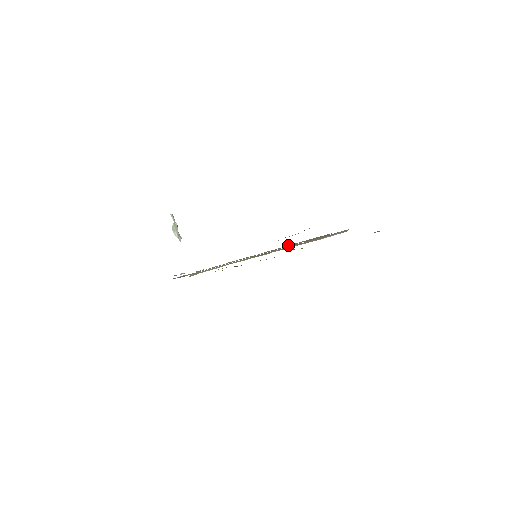
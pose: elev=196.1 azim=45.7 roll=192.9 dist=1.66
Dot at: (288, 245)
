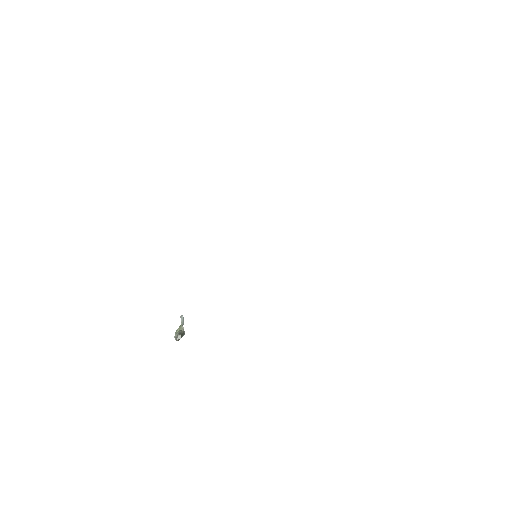
Dot at: occluded
